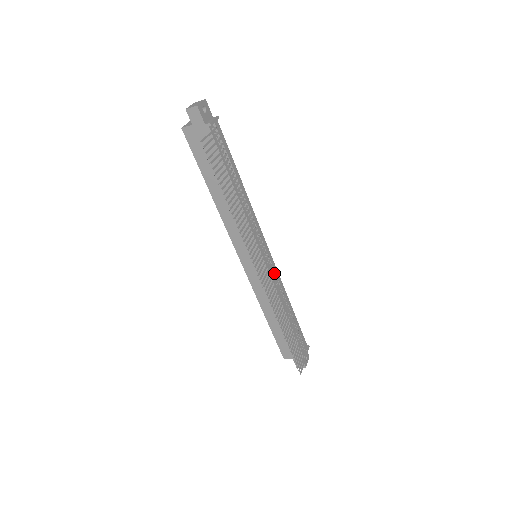
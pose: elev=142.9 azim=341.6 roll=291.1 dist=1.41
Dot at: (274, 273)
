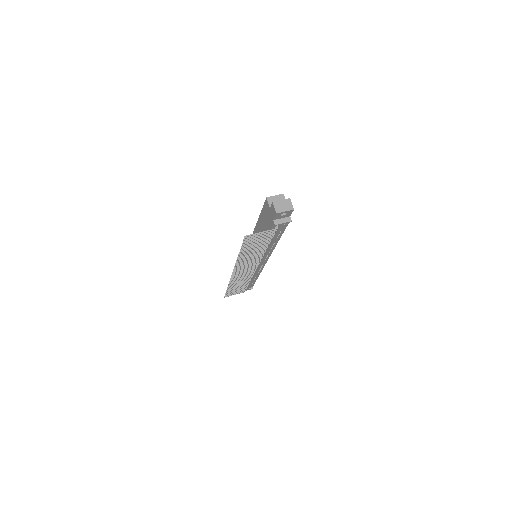
Dot at: (253, 272)
